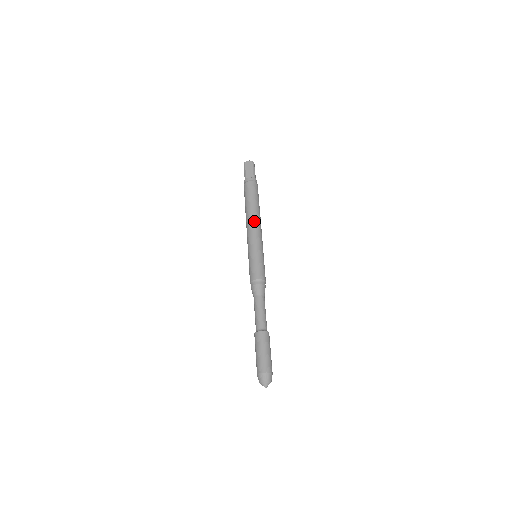
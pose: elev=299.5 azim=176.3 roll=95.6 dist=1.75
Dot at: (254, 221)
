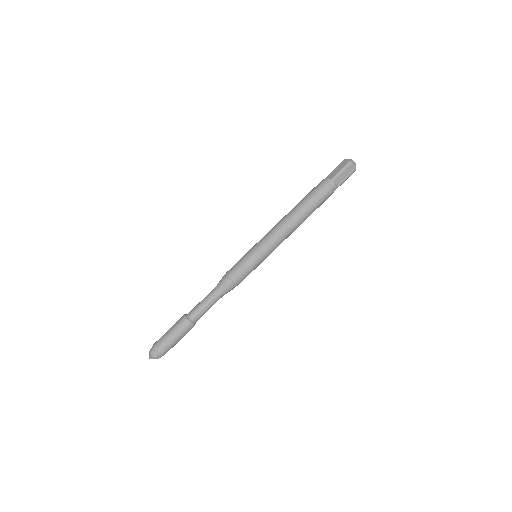
Dot at: (281, 222)
